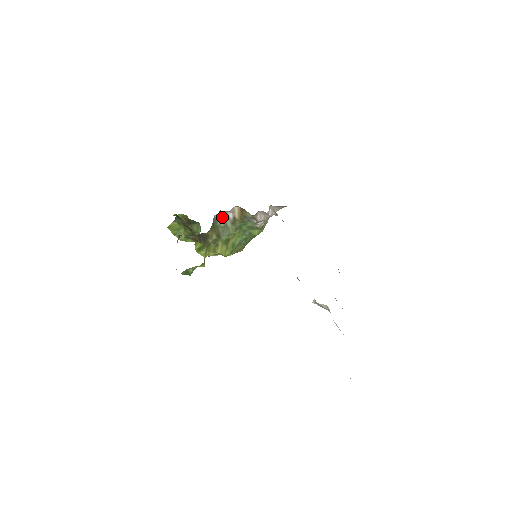
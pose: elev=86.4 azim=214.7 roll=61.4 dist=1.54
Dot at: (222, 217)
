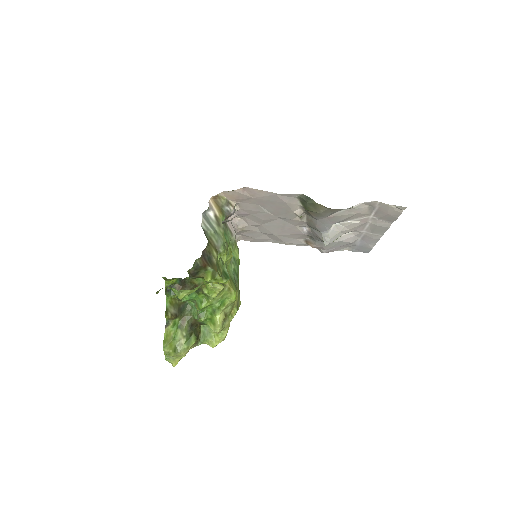
Dot at: (207, 223)
